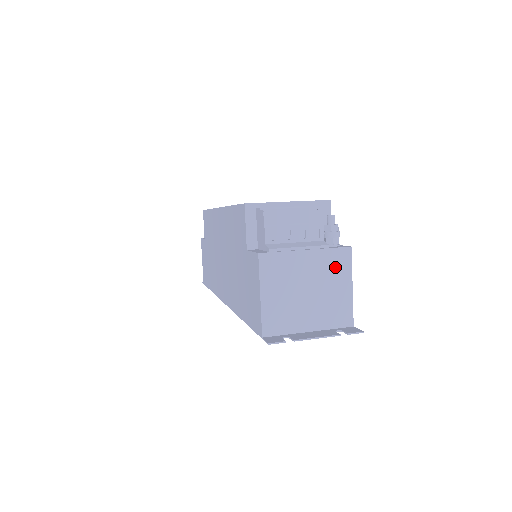
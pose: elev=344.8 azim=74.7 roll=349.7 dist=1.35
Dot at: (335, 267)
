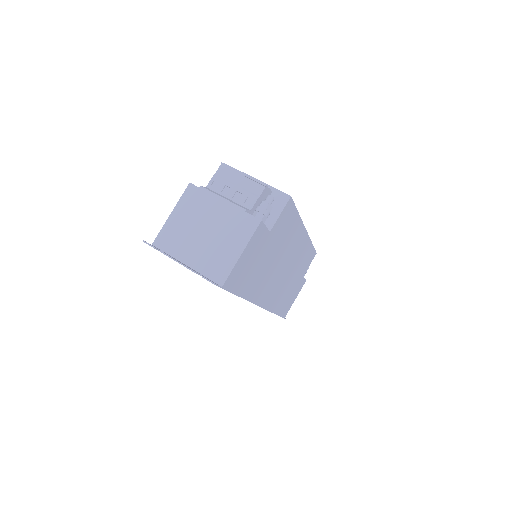
Dot at: (238, 228)
